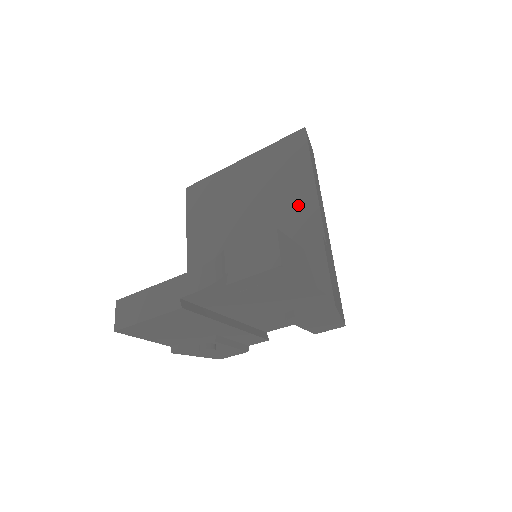
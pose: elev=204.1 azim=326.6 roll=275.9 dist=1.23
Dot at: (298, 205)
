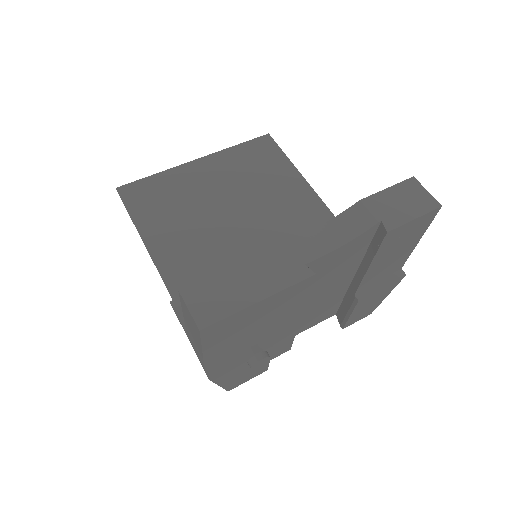
Dot at: (297, 200)
